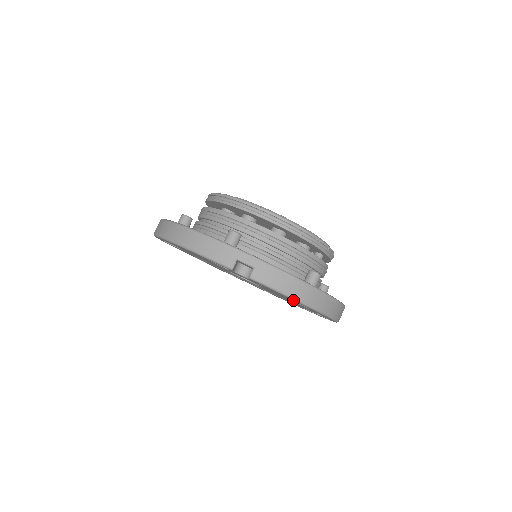
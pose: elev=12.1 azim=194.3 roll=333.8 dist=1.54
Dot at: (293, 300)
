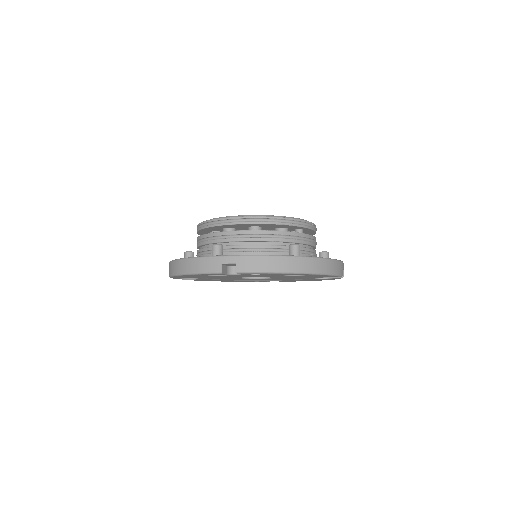
Dot at: (282, 274)
